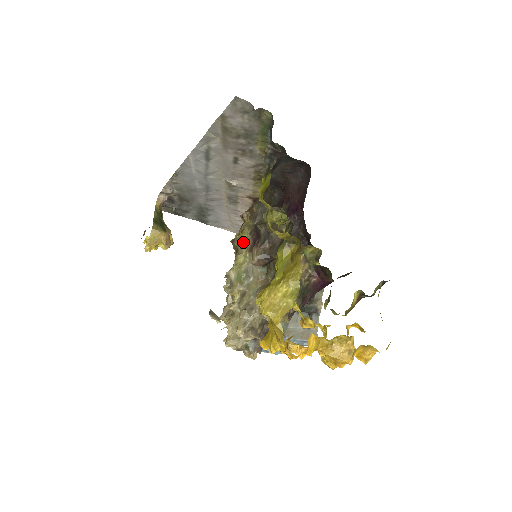
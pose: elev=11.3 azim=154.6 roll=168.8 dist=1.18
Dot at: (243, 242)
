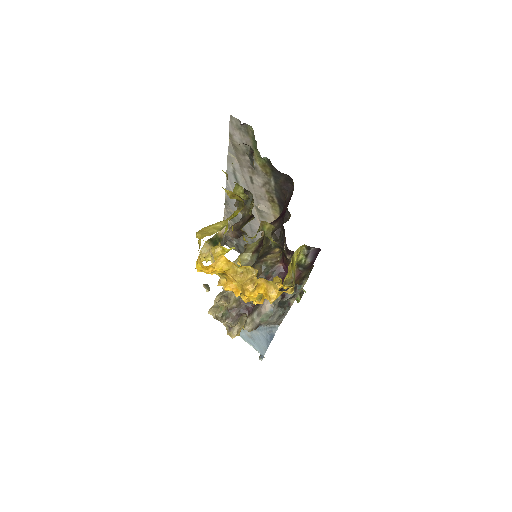
Dot at: (251, 246)
